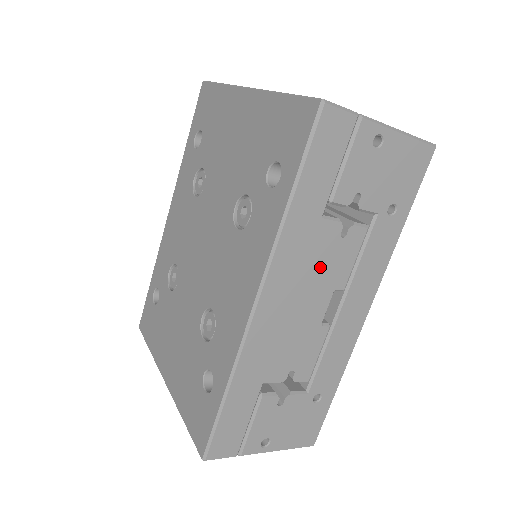
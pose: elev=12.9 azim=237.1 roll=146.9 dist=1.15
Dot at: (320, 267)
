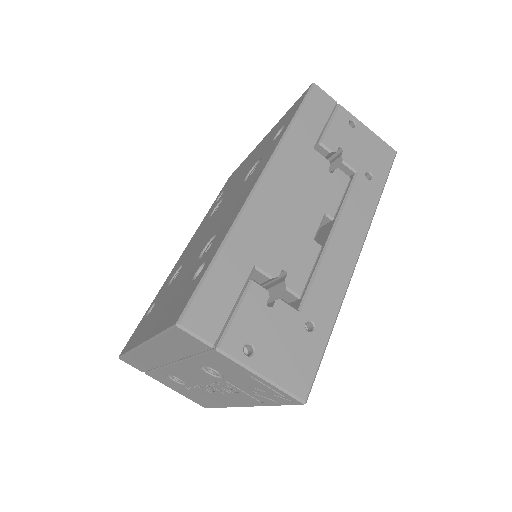
Dot at: (312, 185)
